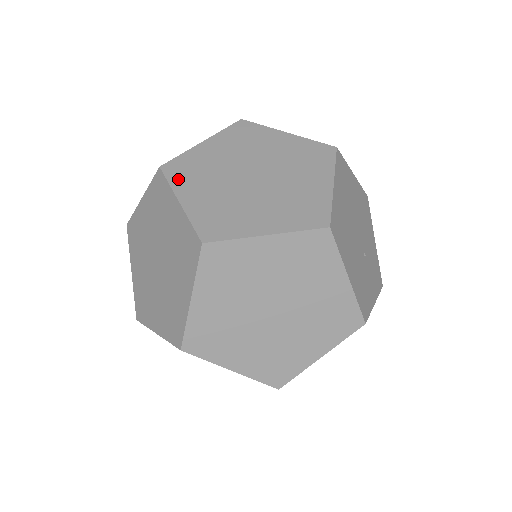
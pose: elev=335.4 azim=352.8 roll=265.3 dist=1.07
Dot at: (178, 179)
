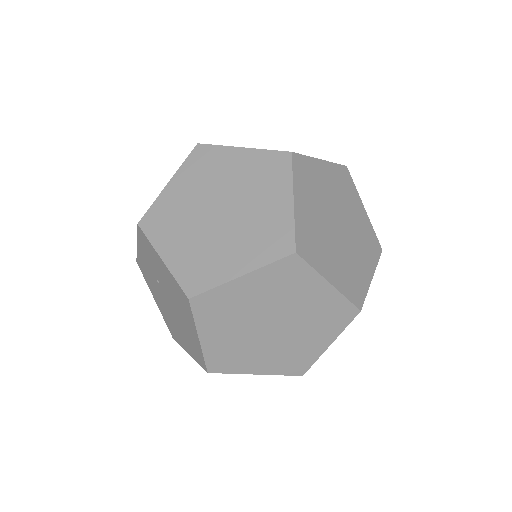
Dot at: occluded
